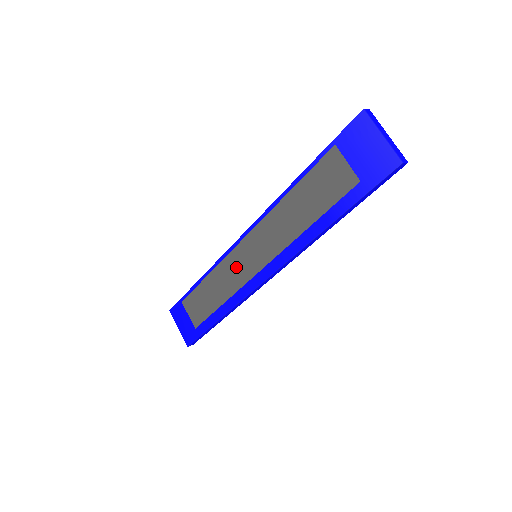
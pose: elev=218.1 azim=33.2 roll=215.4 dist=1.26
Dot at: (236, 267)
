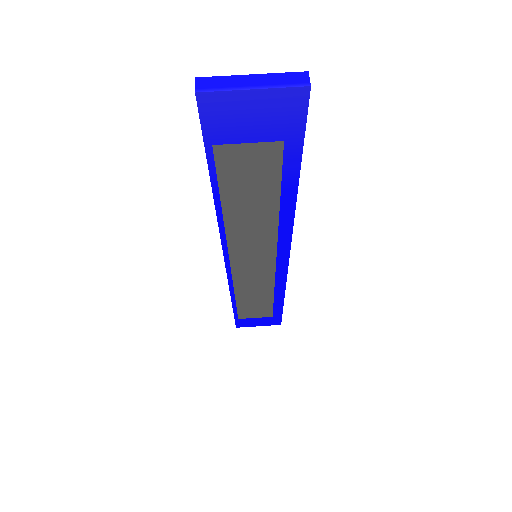
Dot at: (251, 276)
